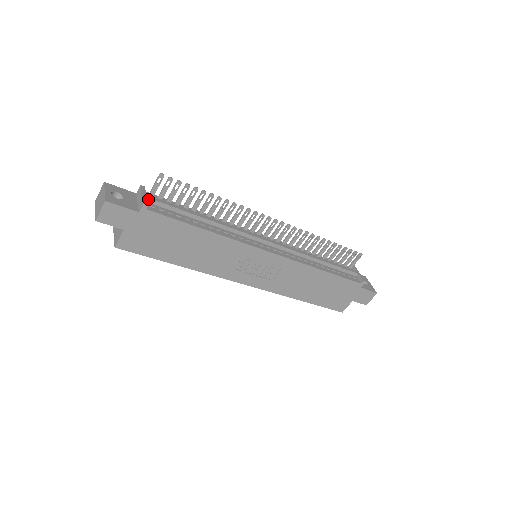
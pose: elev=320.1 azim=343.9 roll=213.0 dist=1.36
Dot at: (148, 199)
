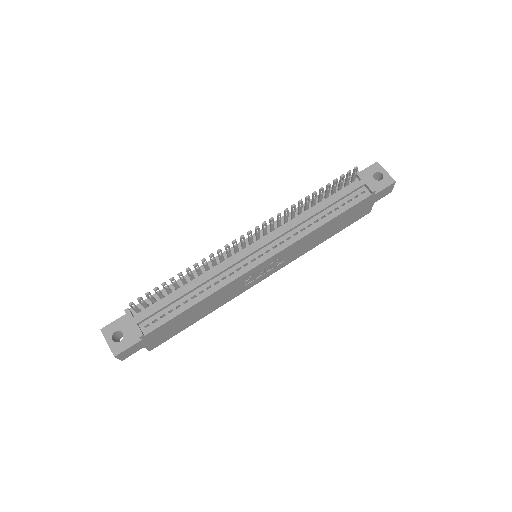
Dot at: (139, 323)
